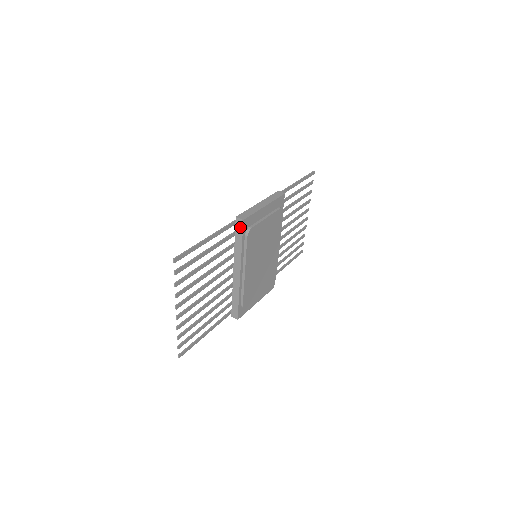
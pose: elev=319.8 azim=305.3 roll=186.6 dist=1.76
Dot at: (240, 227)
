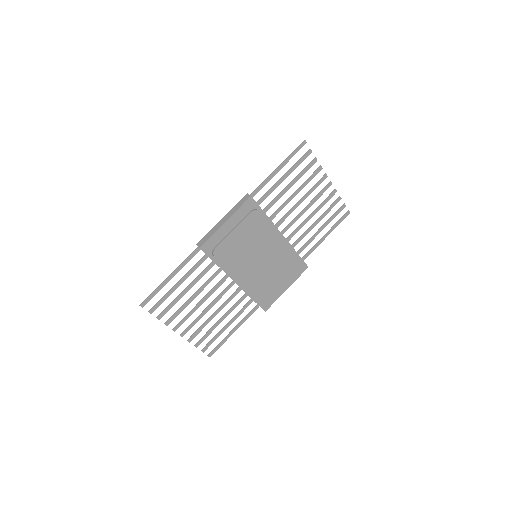
Dot at: occluded
